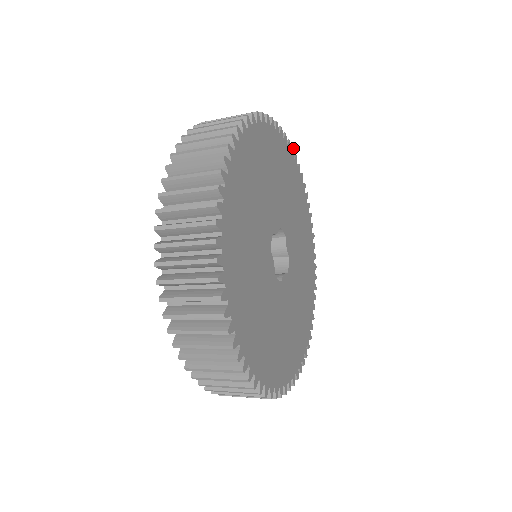
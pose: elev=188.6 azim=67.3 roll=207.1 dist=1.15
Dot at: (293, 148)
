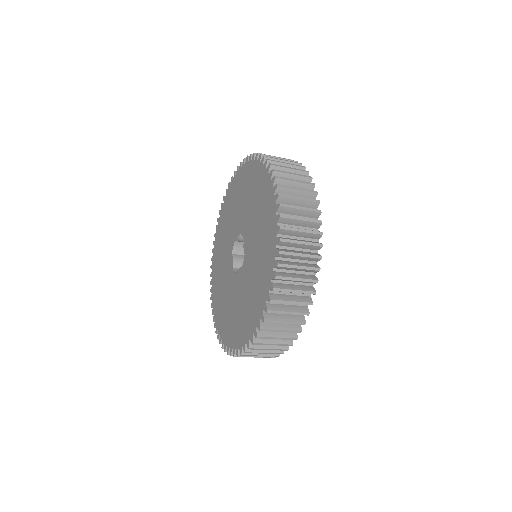
Dot at: occluded
